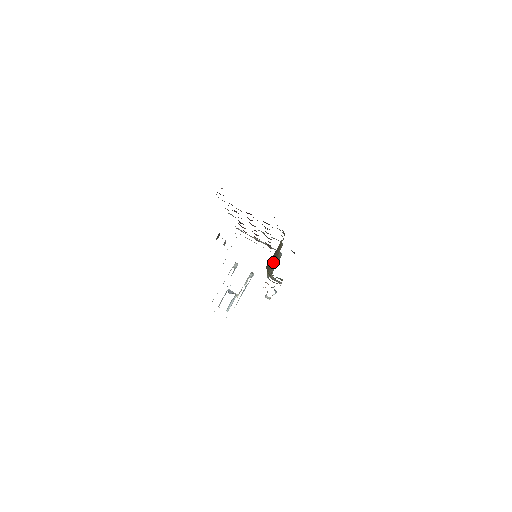
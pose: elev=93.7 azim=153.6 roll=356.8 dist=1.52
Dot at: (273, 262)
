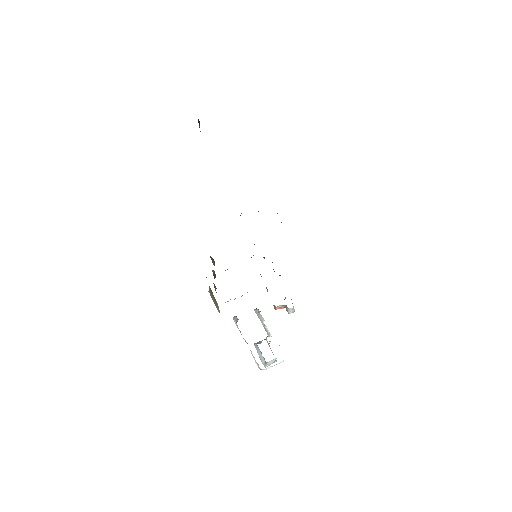
Dot at: occluded
